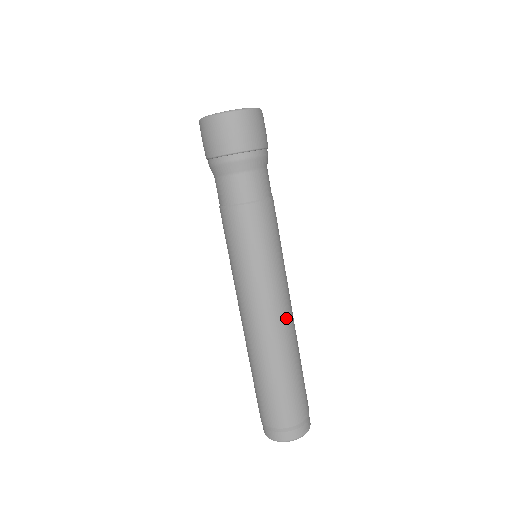
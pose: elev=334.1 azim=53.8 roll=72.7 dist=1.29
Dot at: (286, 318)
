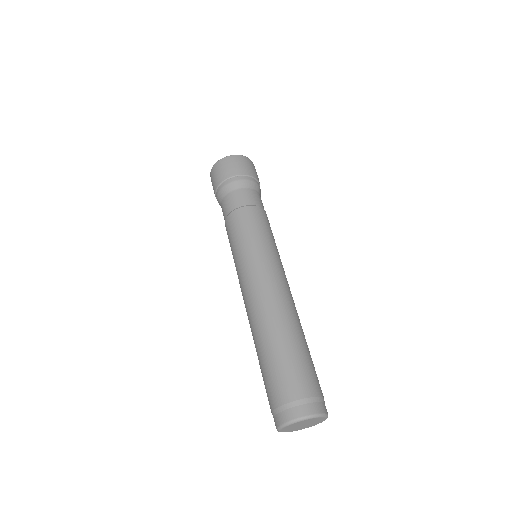
Dot at: (292, 297)
